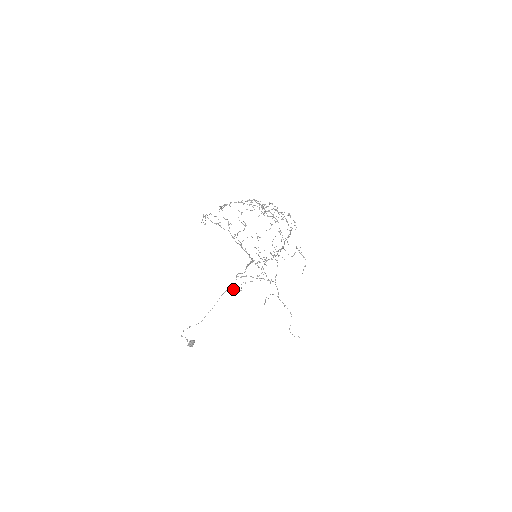
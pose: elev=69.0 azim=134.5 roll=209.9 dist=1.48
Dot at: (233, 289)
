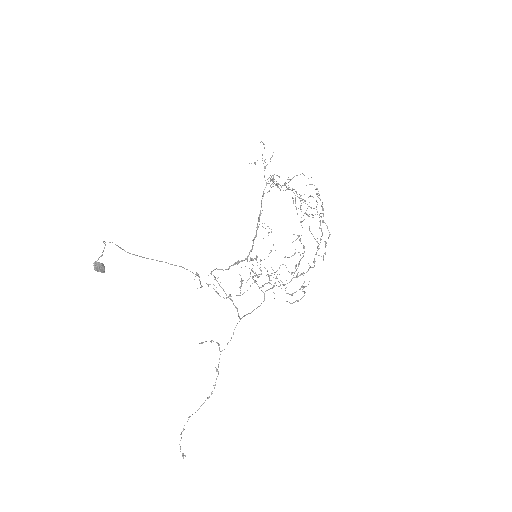
Dot at: (197, 273)
